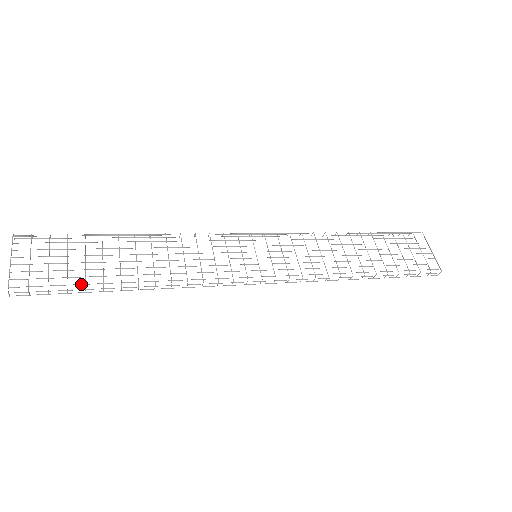
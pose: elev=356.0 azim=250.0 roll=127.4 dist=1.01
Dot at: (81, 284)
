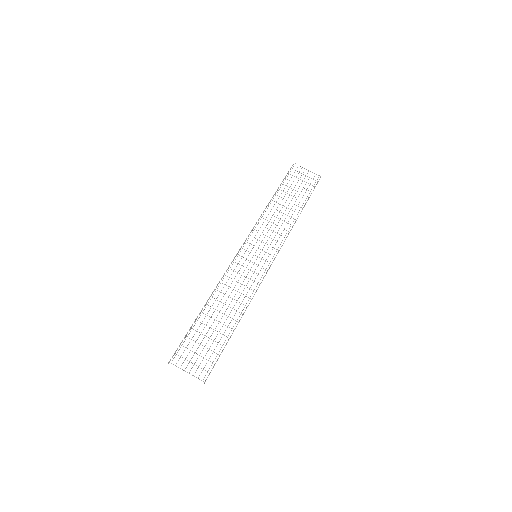
Dot at: (221, 347)
